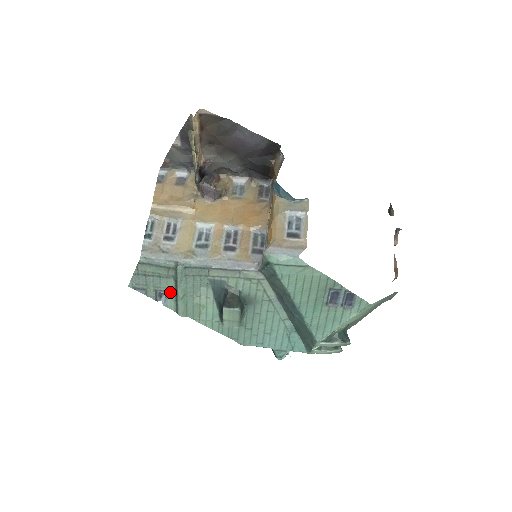
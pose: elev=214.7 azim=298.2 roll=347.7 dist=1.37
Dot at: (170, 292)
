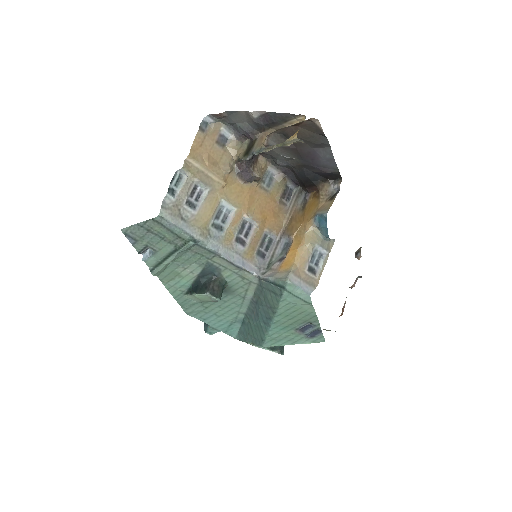
Dot at: (160, 253)
